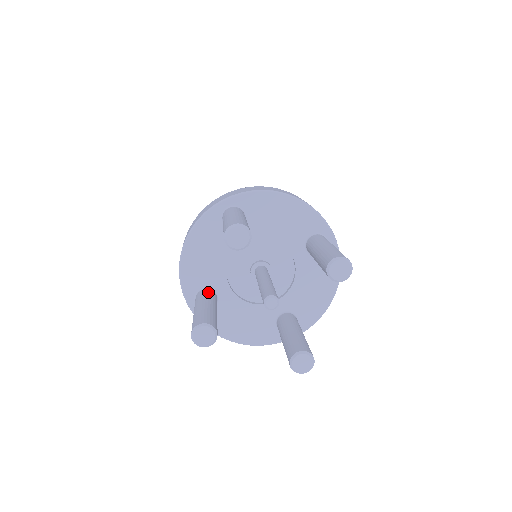
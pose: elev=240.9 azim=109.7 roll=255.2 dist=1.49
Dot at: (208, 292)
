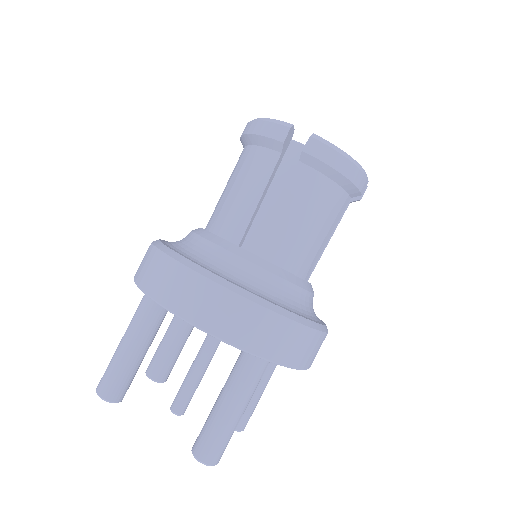
Dot at: (165, 315)
